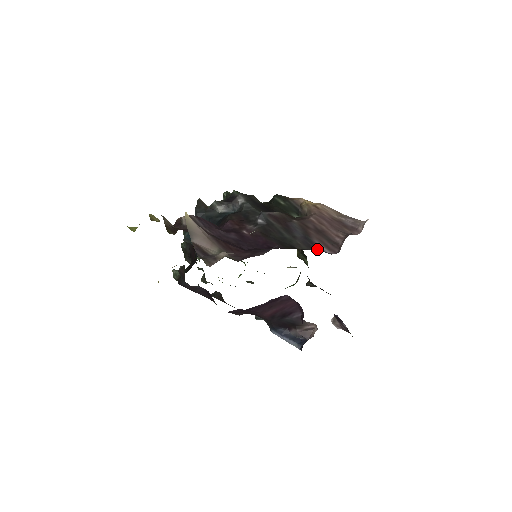
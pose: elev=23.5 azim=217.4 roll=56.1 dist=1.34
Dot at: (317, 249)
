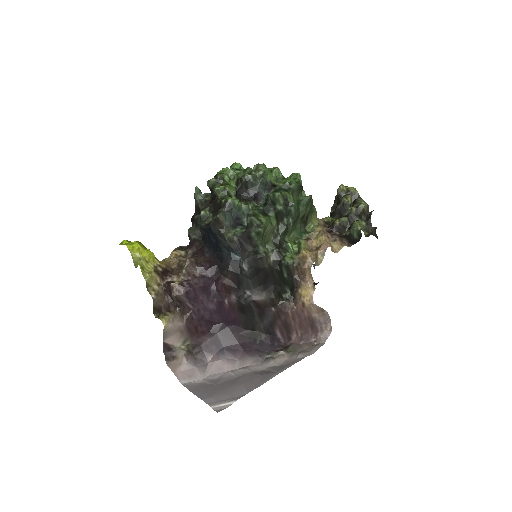
Dot at: (272, 333)
